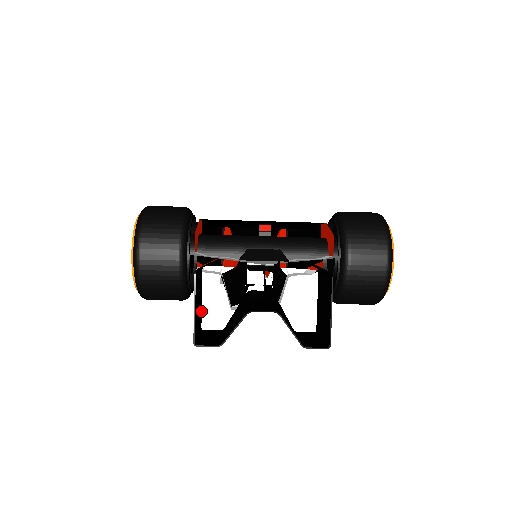
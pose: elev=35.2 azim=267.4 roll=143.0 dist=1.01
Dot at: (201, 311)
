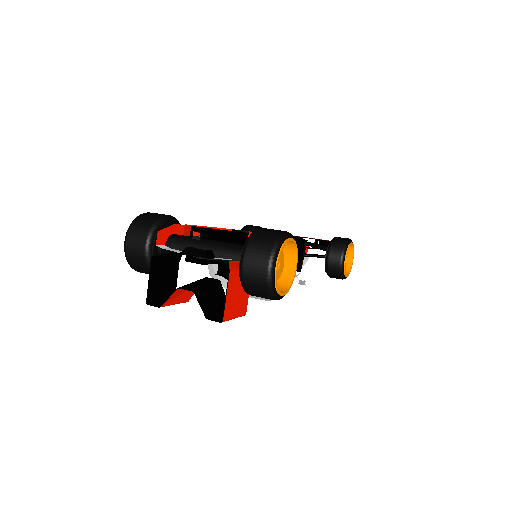
Dot at: (175, 286)
